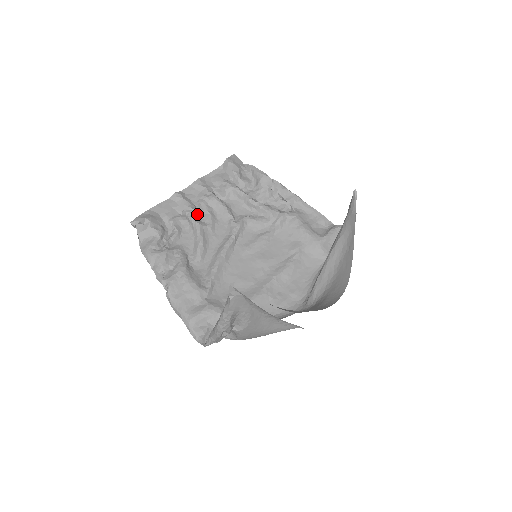
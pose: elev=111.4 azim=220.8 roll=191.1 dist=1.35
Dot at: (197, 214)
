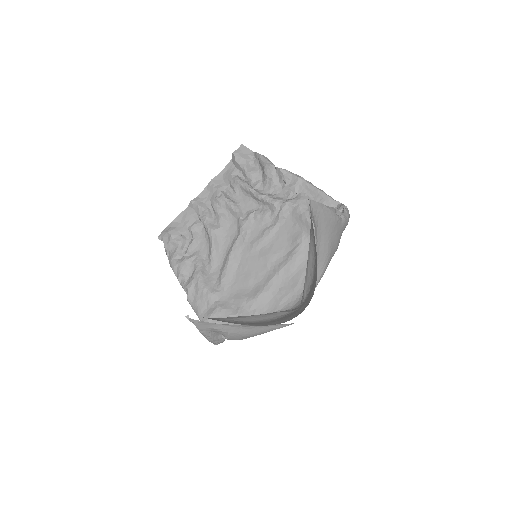
Dot at: (210, 218)
